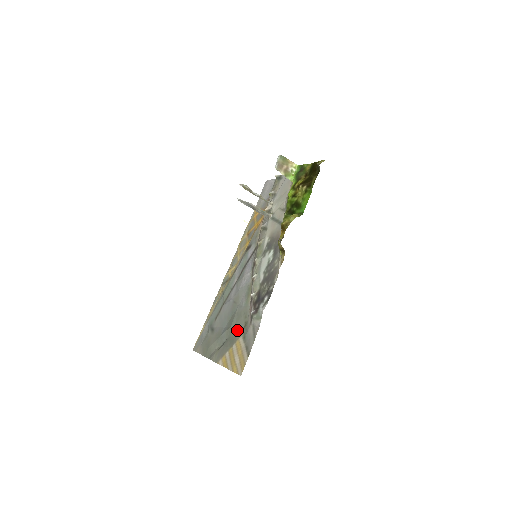
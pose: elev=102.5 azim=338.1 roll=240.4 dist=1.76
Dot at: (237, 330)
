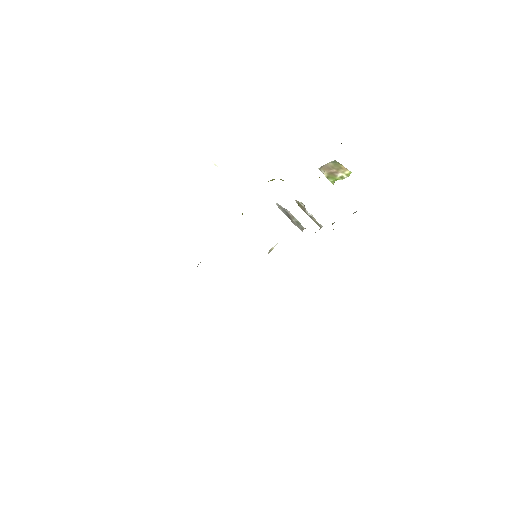
Dot at: occluded
